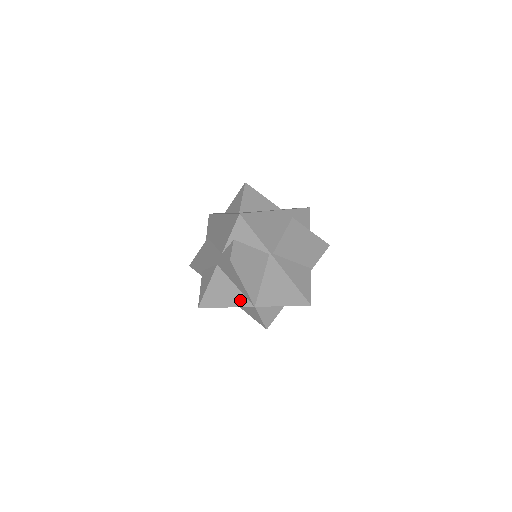
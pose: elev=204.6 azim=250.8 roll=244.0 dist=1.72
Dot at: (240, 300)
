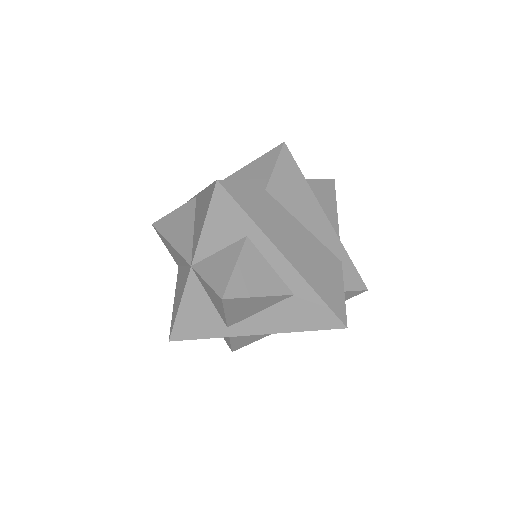
Dot at: (185, 278)
